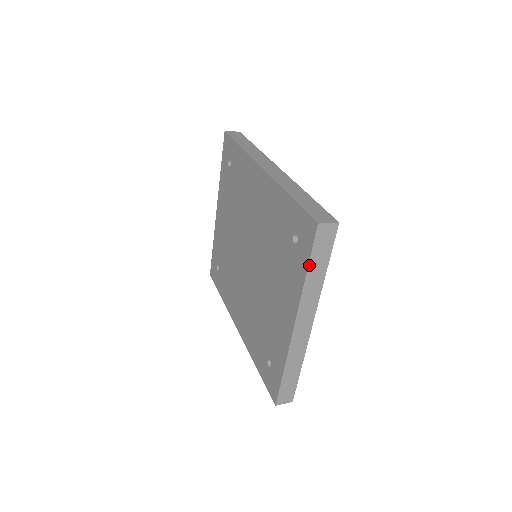
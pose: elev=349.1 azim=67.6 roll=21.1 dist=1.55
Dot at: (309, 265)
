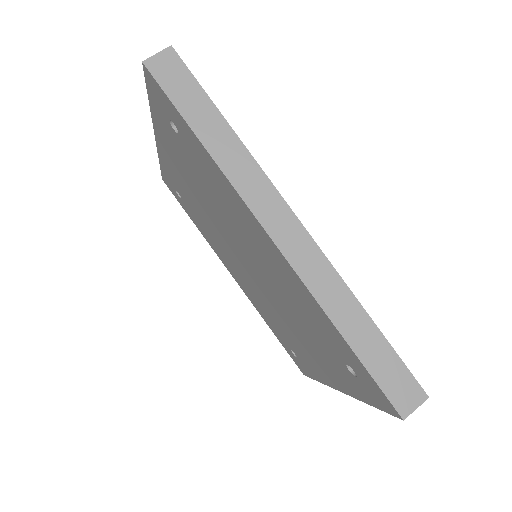
Dot at: (375, 406)
